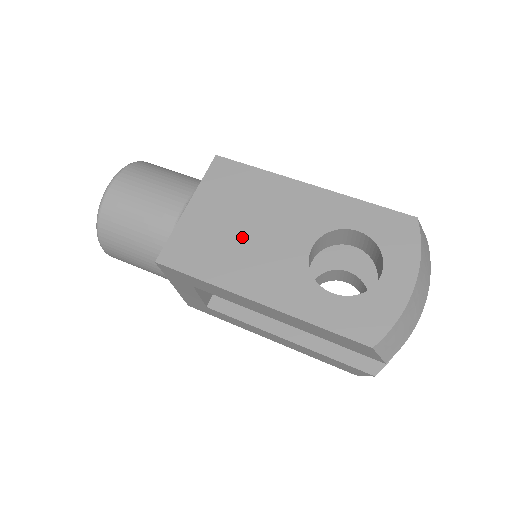
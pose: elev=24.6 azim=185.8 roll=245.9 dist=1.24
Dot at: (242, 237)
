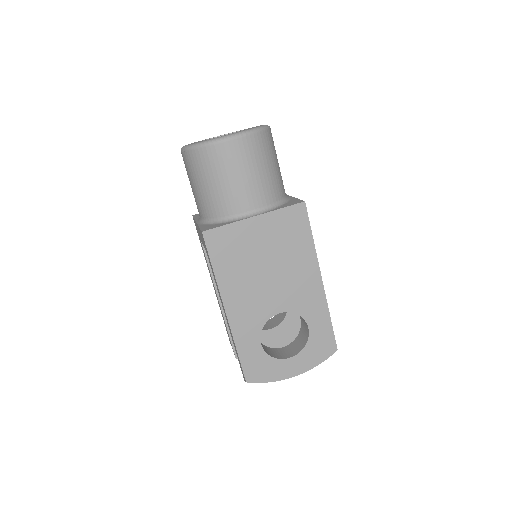
Dot at: (258, 270)
